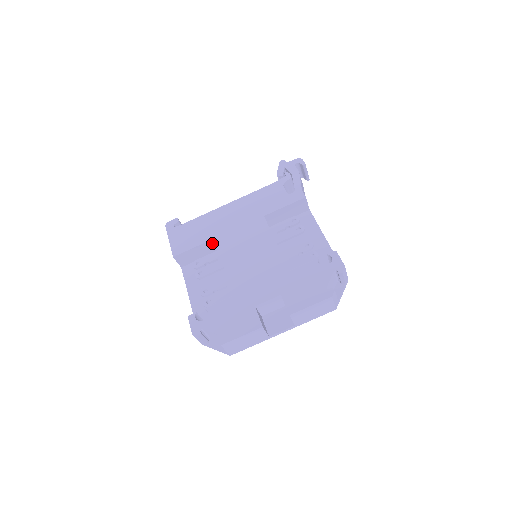
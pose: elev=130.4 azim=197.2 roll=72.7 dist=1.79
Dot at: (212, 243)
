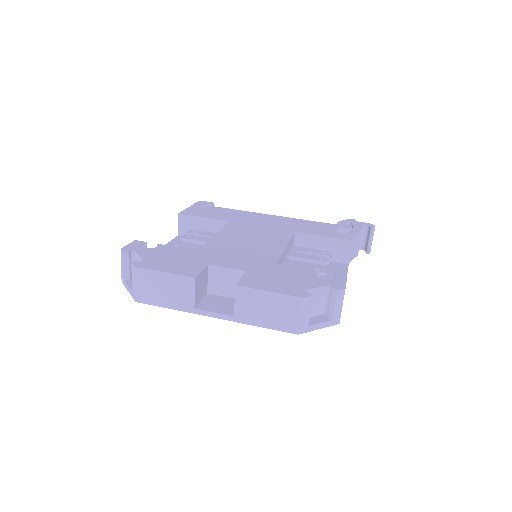
Dot at: occluded
